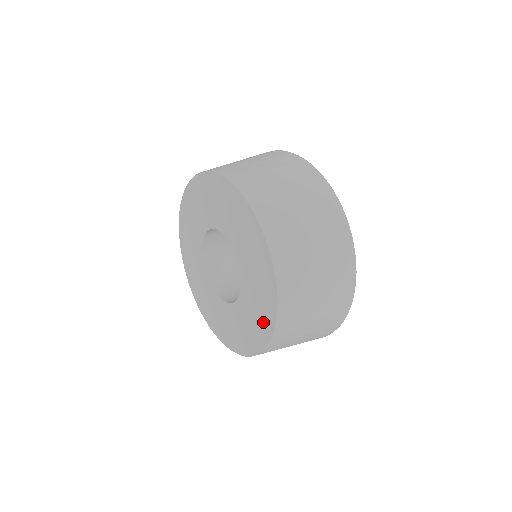
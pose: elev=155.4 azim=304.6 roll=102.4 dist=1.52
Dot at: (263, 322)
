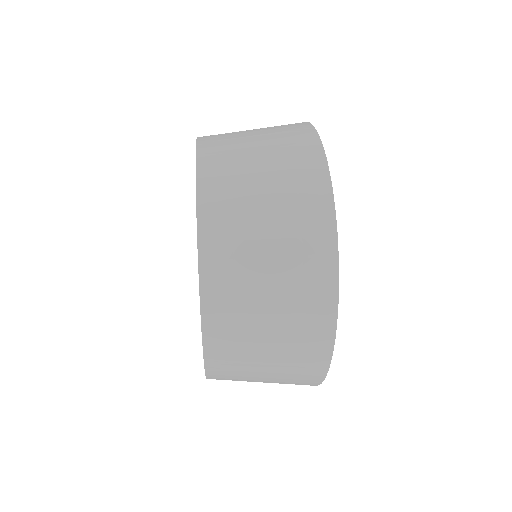
Dot at: occluded
